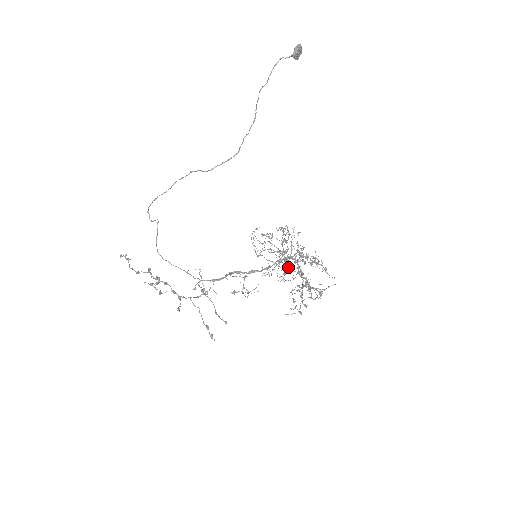
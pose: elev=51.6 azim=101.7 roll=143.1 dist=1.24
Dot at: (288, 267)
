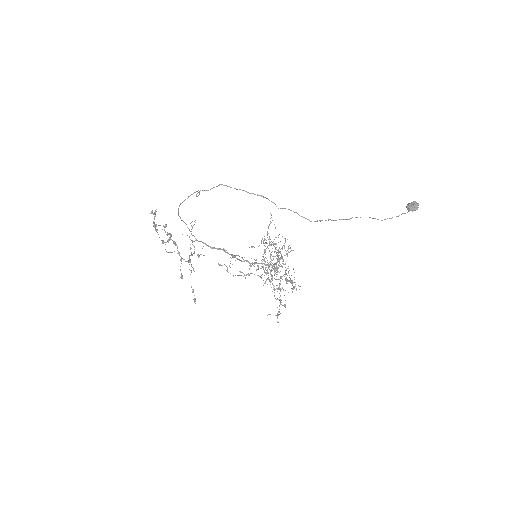
Dot at: (274, 278)
